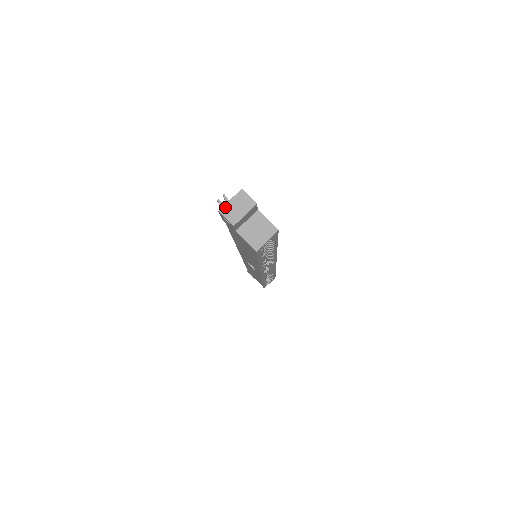
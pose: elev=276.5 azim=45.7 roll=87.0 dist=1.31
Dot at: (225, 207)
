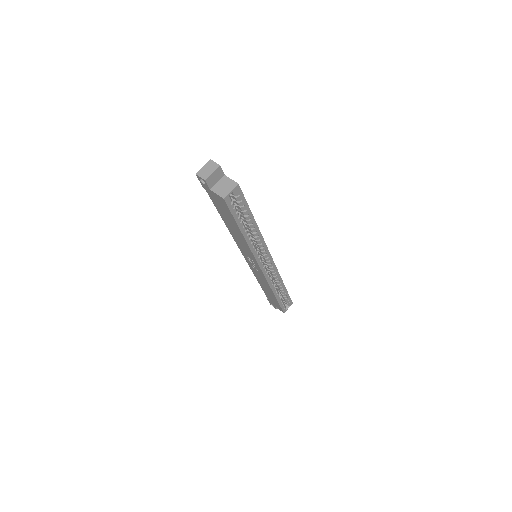
Dot at: (199, 171)
